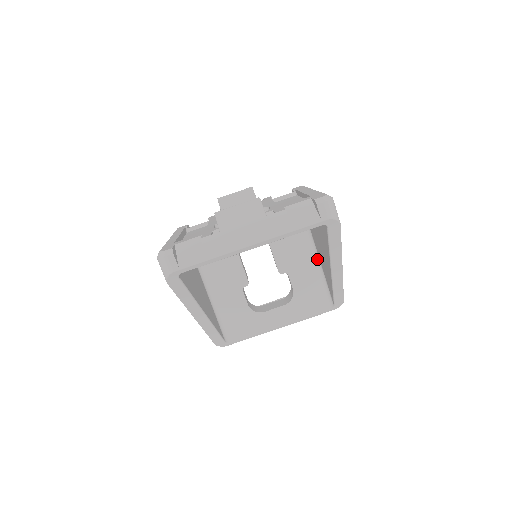
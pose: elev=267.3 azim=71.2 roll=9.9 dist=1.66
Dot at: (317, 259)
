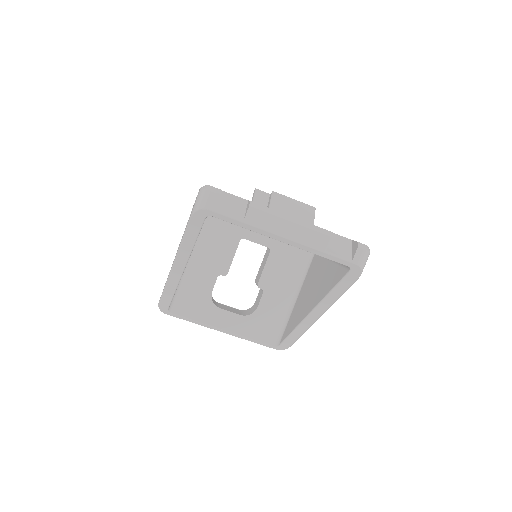
Dot at: (295, 297)
